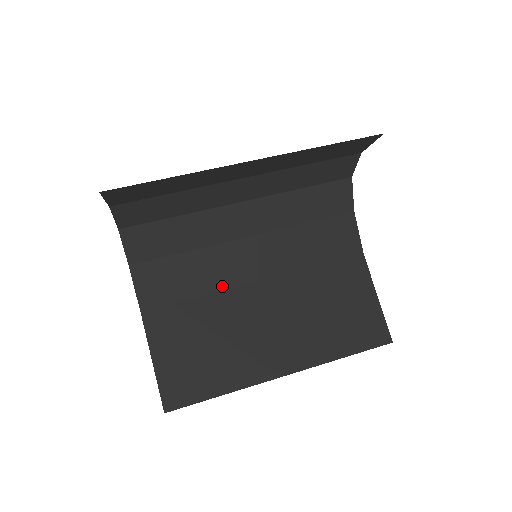
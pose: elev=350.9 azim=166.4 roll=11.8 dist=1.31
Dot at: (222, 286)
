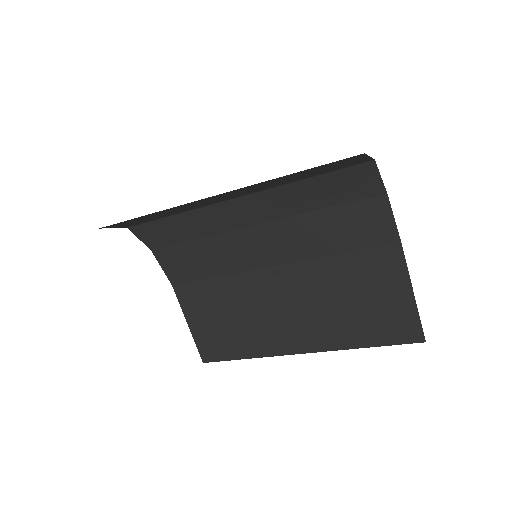
Dot at: (237, 269)
